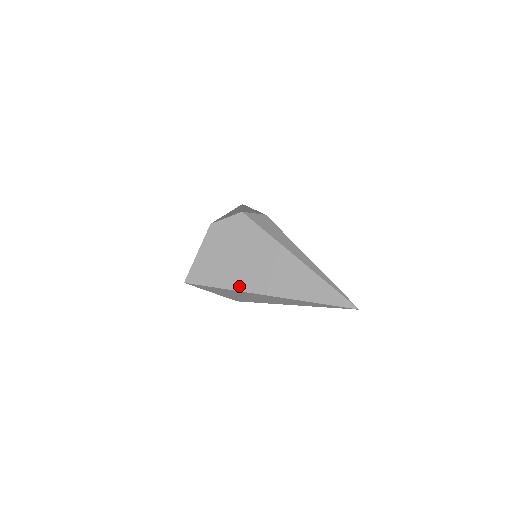
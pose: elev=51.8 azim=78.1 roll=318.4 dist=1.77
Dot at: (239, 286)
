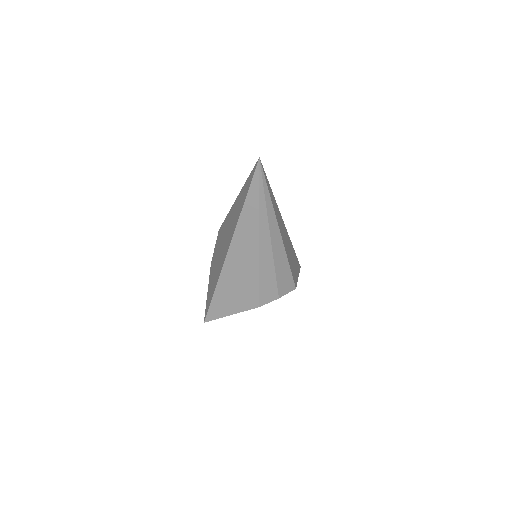
Dot at: (219, 273)
